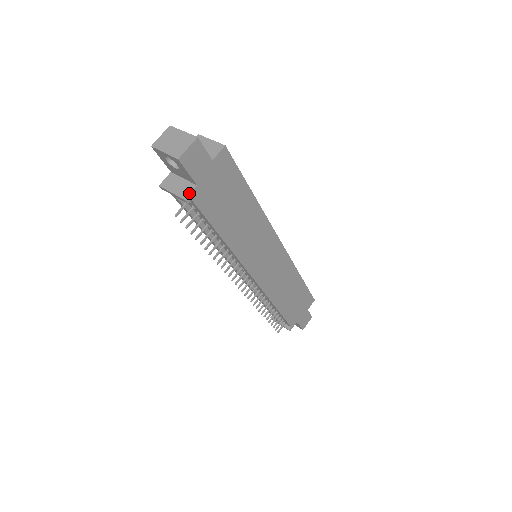
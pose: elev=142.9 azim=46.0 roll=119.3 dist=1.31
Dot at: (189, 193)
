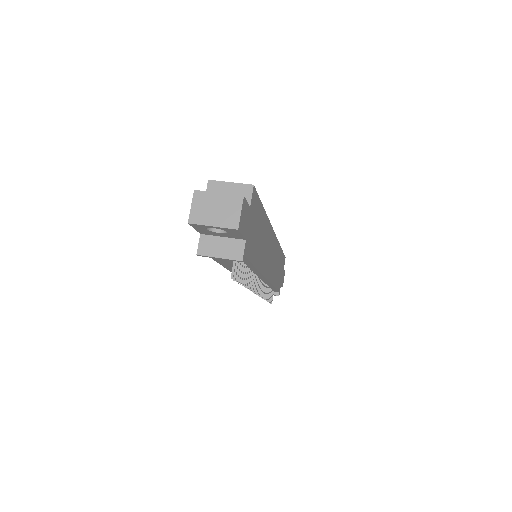
Dot at: (243, 252)
